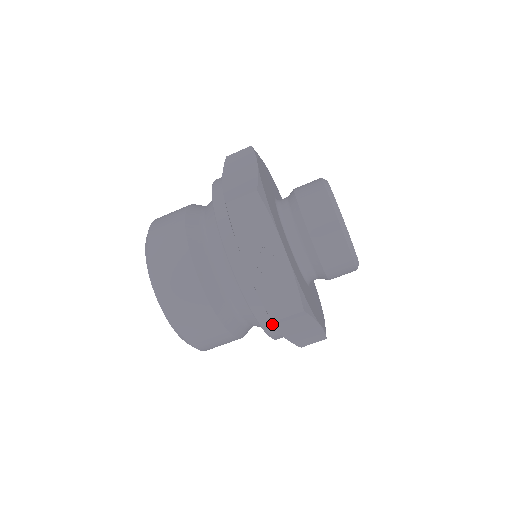
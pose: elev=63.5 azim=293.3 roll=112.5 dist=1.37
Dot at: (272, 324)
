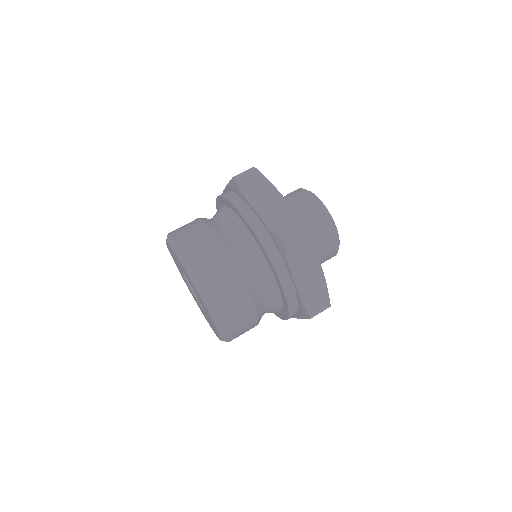
Dot at: (241, 201)
